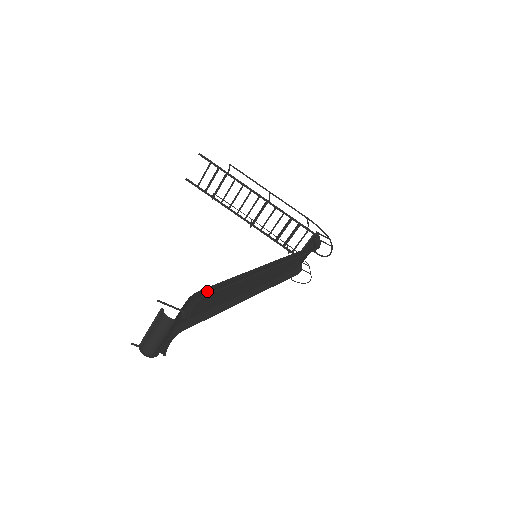
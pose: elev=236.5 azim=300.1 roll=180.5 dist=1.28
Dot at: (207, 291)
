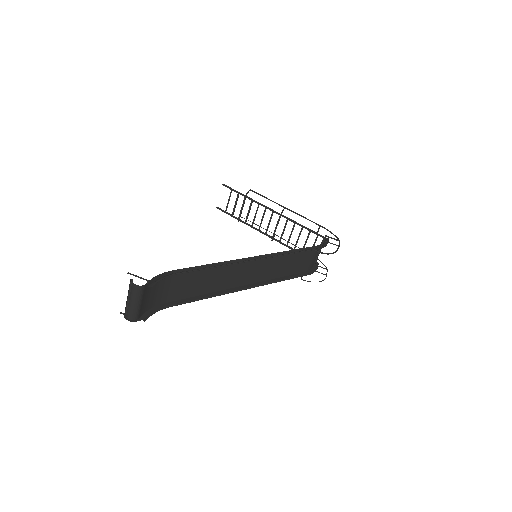
Dot at: (184, 273)
